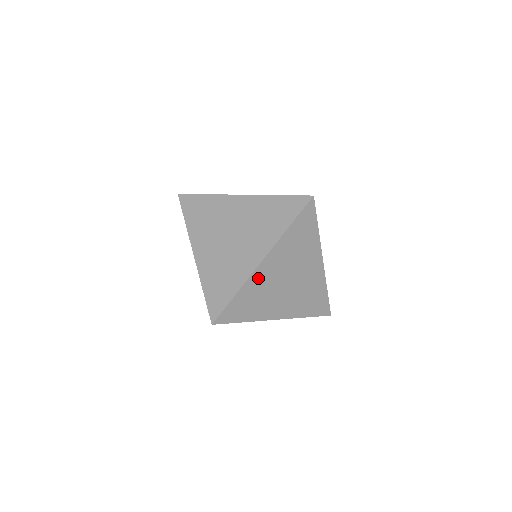
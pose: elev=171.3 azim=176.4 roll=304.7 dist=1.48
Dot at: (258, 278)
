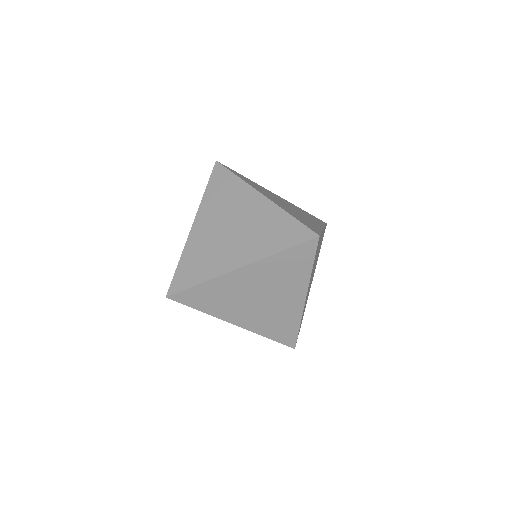
Dot at: (195, 240)
